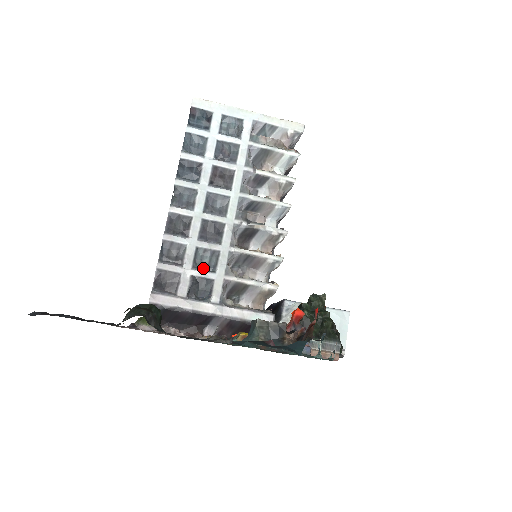
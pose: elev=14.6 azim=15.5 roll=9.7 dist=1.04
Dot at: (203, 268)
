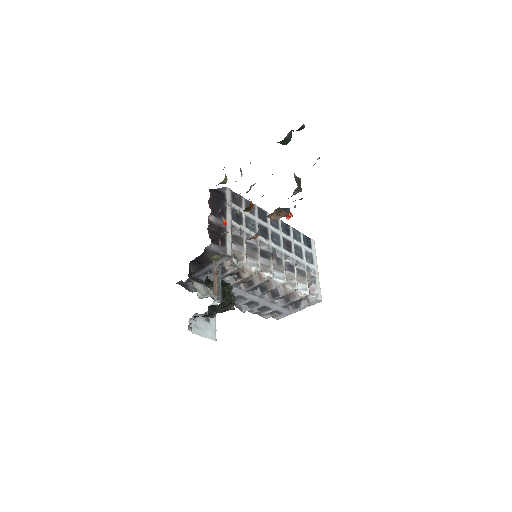
Dot at: (246, 222)
